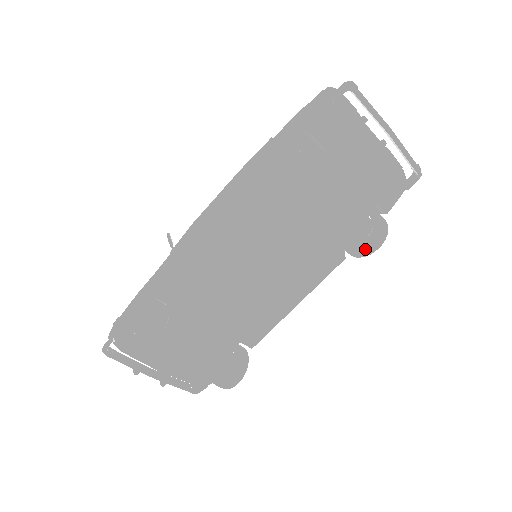
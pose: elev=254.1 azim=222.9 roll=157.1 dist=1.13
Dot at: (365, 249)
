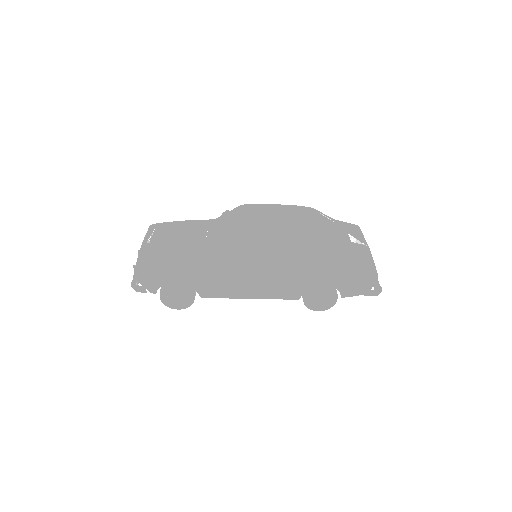
Dot at: occluded
